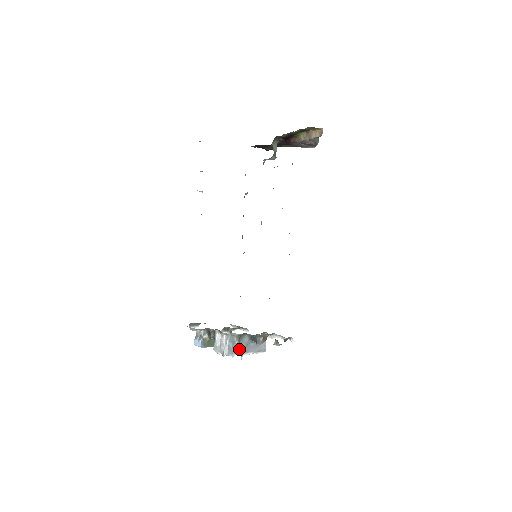
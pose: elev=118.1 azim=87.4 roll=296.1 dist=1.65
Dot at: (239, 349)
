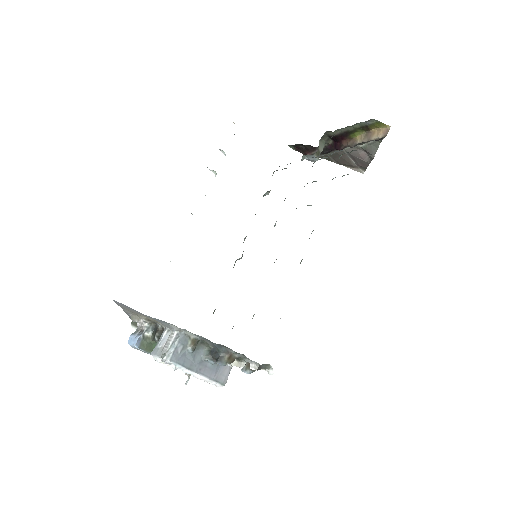
Dot at: (189, 361)
